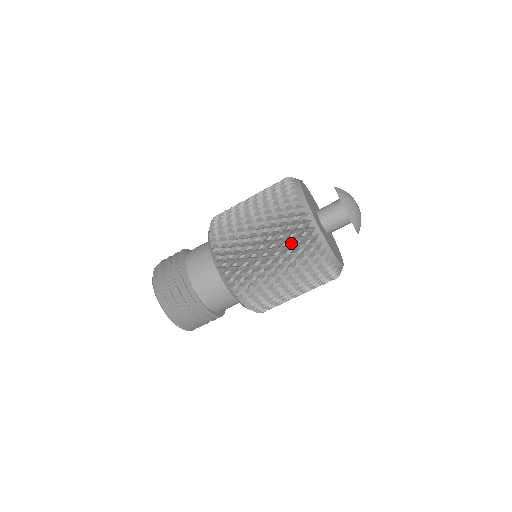
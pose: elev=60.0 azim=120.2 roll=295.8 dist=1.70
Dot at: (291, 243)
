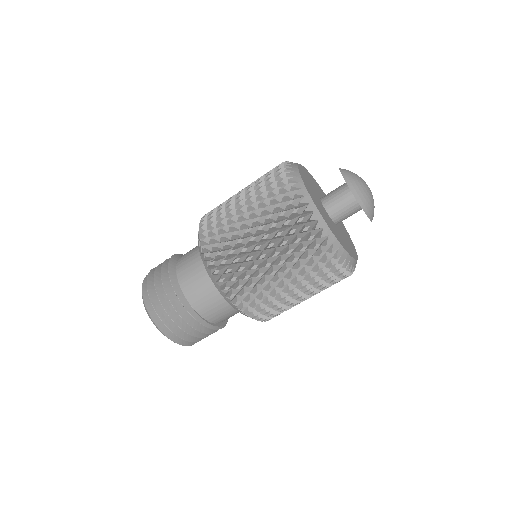
Dot at: (302, 255)
